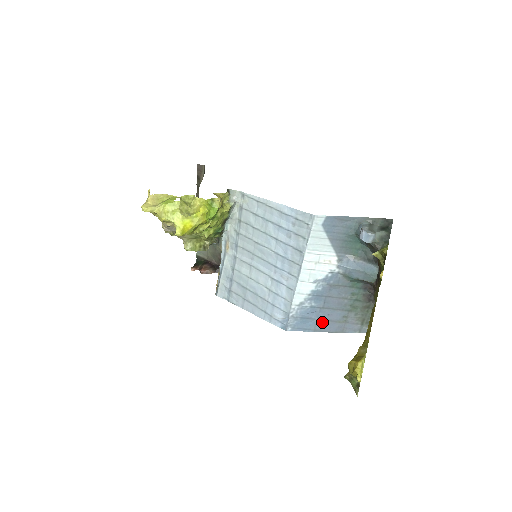
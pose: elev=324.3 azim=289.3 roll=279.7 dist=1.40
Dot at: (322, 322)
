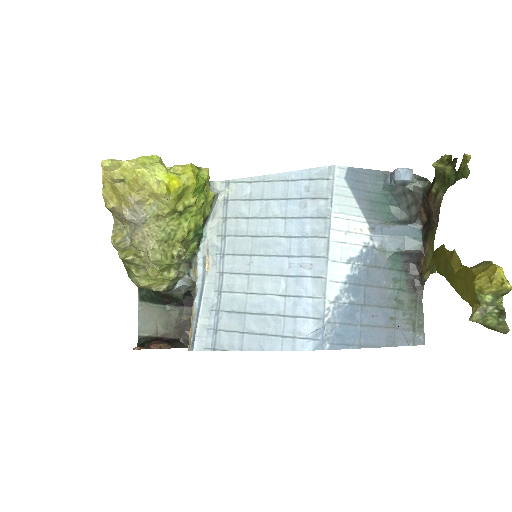
Dot at: (367, 330)
